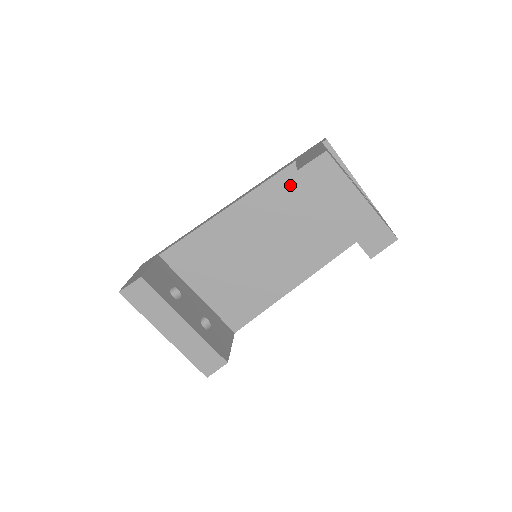
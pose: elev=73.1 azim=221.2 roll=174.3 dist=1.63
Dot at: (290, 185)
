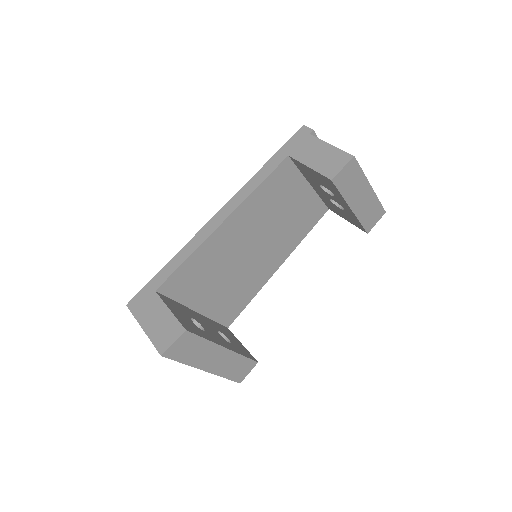
Dot at: (282, 180)
